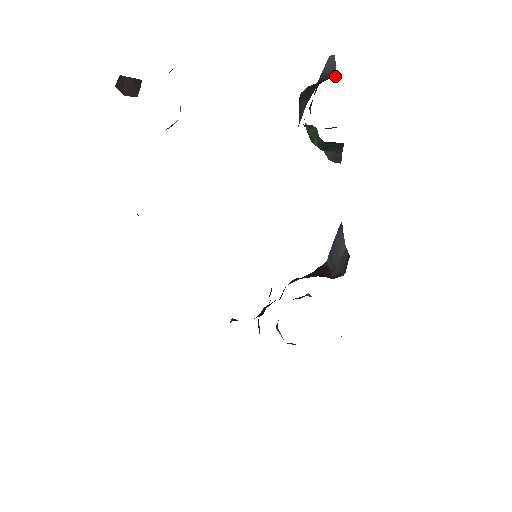
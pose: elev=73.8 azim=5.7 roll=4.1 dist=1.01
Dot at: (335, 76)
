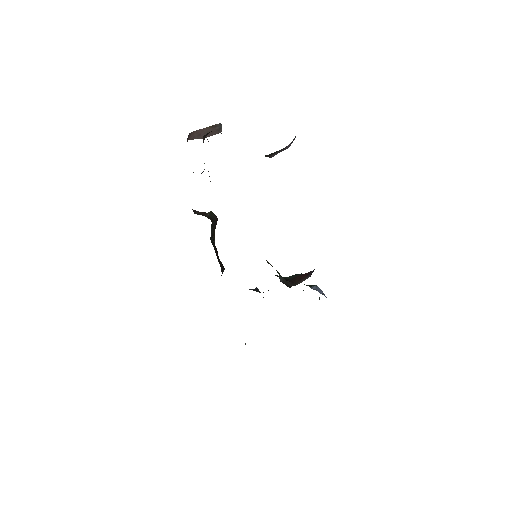
Dot at: (288, 147)
